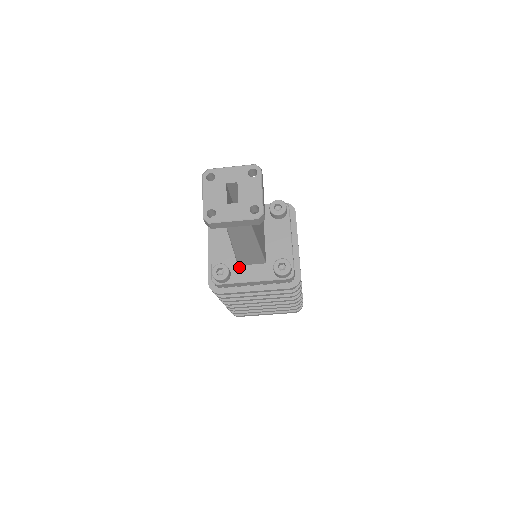
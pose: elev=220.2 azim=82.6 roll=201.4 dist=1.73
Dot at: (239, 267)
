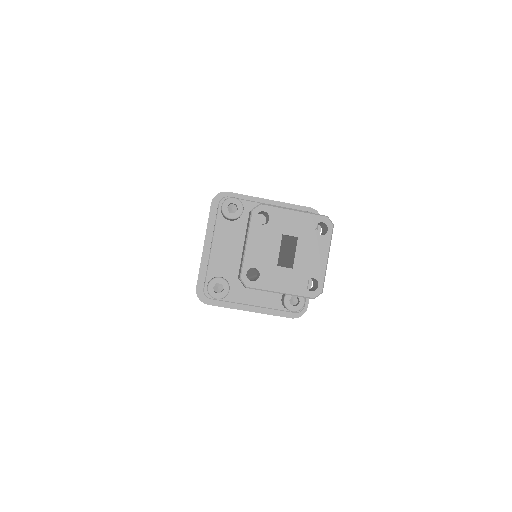
Dot at: (241, 283)
